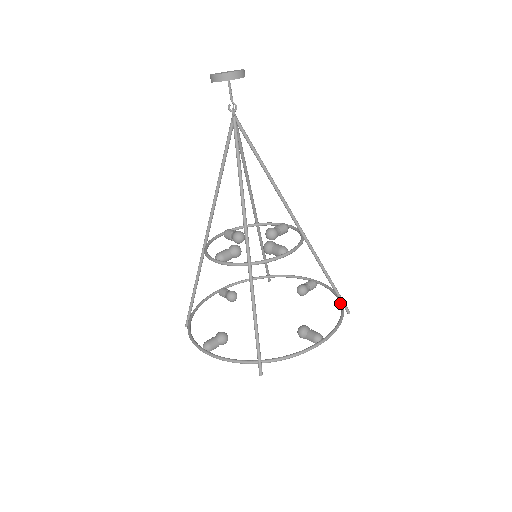
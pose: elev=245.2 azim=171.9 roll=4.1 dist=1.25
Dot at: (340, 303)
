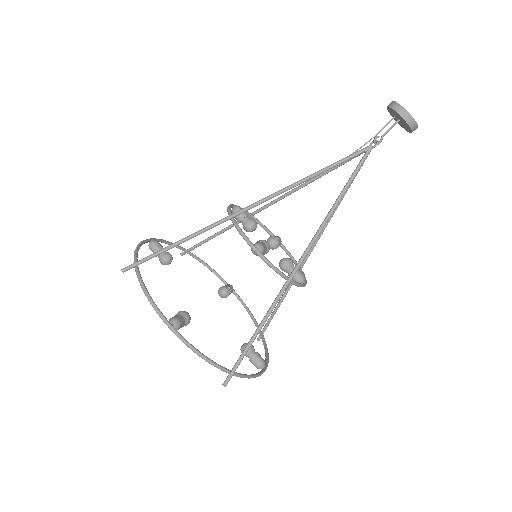
Dot at: occluded
